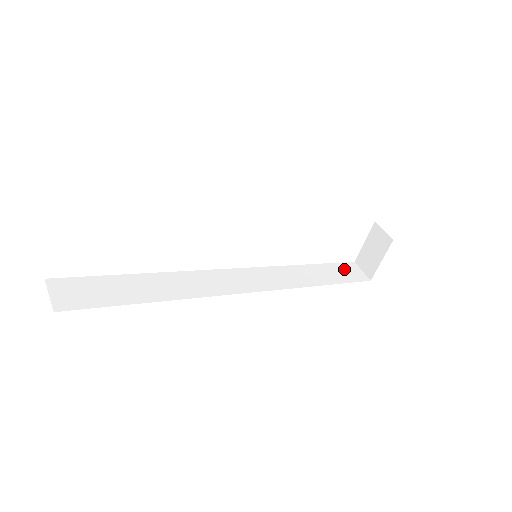
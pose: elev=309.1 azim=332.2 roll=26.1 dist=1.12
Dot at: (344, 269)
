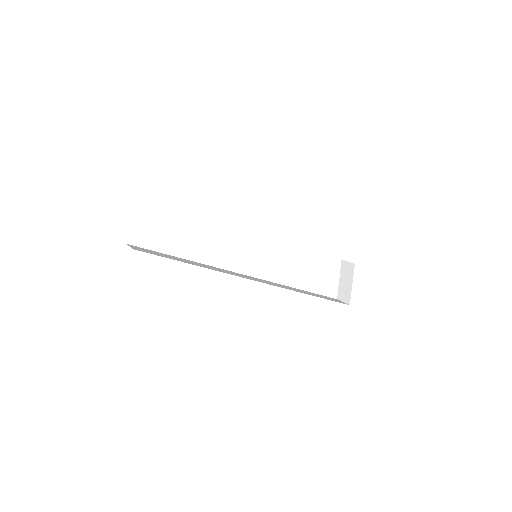
Dot at: occluded
